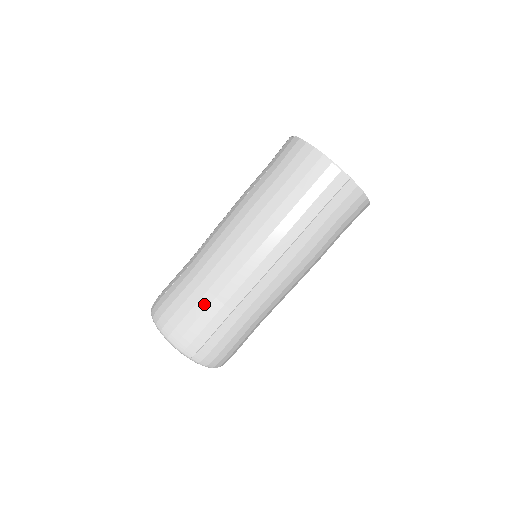
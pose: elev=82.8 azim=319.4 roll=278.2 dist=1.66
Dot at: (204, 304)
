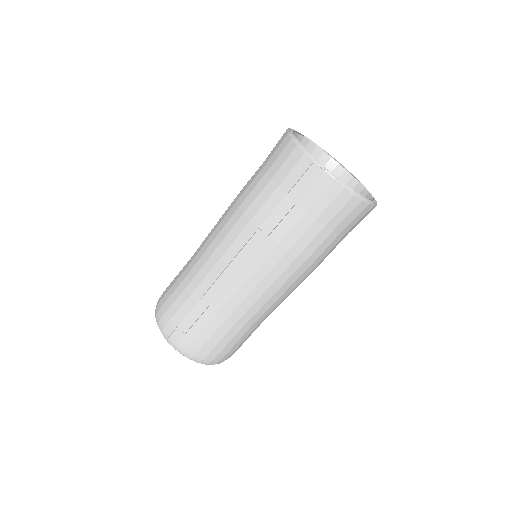
Dot at: (240, 335)
